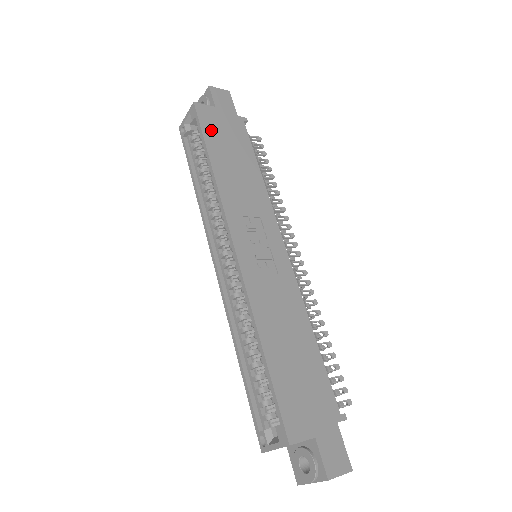
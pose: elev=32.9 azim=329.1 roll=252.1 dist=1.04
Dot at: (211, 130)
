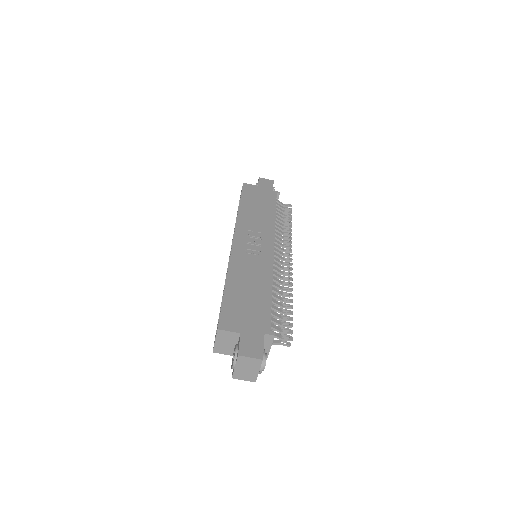
Dot at: (248, 194)
